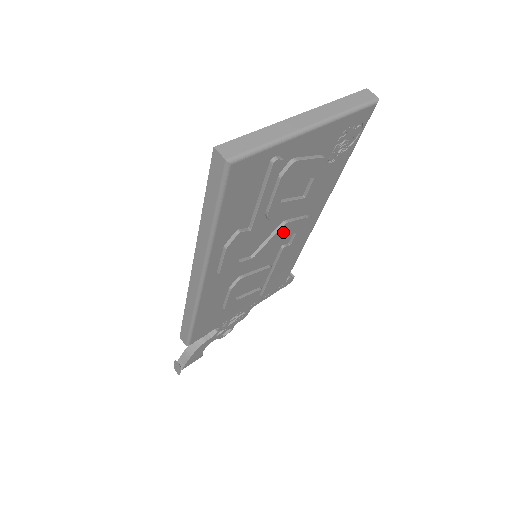
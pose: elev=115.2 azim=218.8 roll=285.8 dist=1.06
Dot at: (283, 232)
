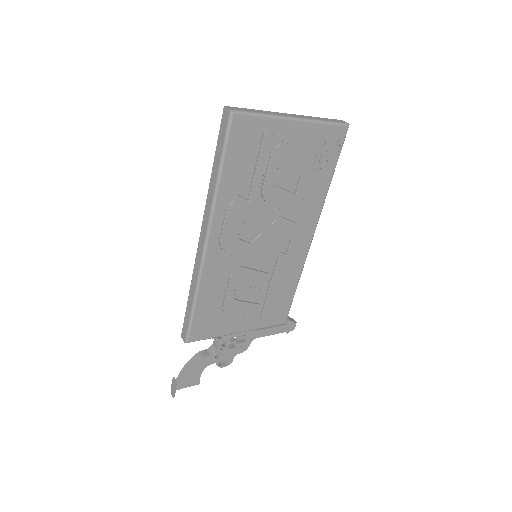
Dot at: (278, 229)
